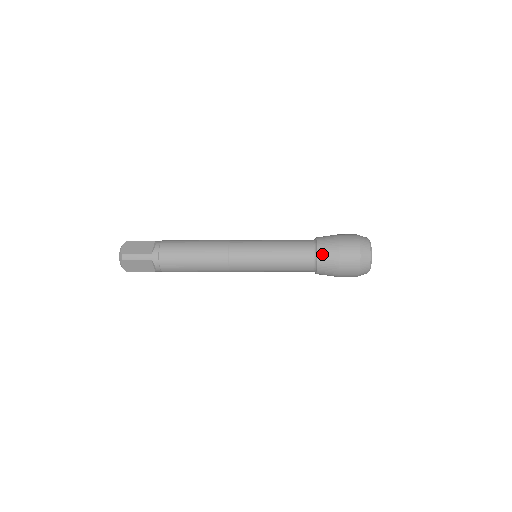
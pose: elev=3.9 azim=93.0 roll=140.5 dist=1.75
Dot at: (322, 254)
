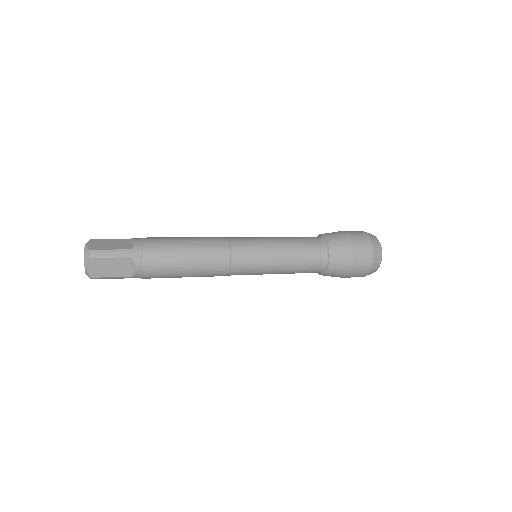
Dot at: (334, 246)
